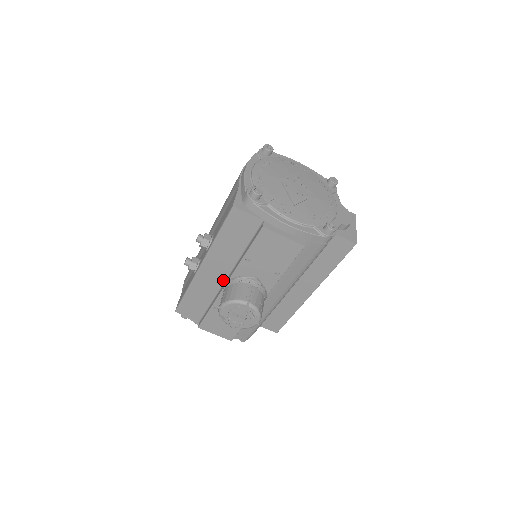
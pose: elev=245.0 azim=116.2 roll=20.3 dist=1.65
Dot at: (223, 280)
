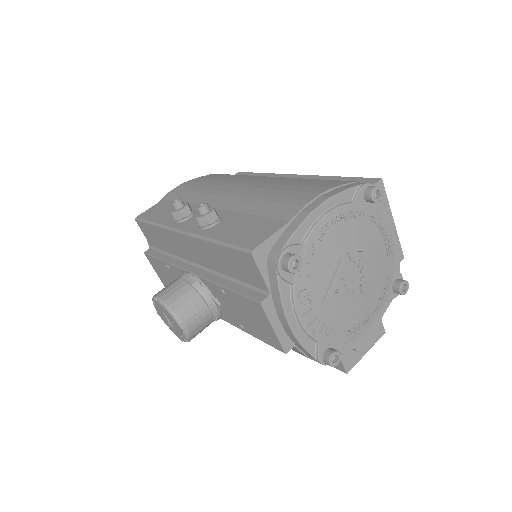
Dot at: (193, 261)
